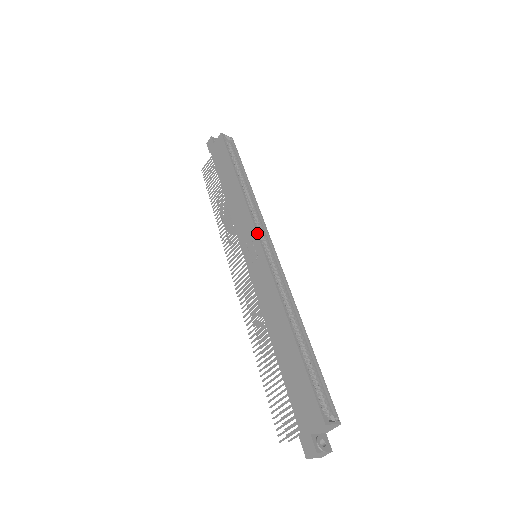
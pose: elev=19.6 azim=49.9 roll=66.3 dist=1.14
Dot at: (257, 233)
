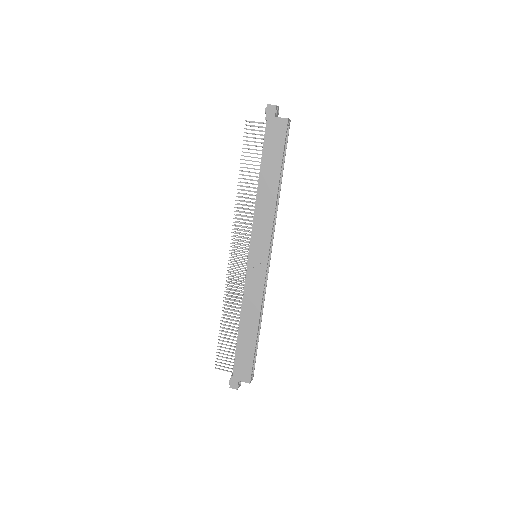
Dot at: occluded
